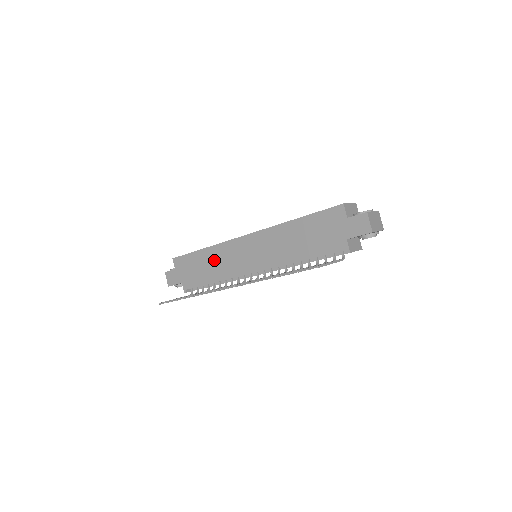
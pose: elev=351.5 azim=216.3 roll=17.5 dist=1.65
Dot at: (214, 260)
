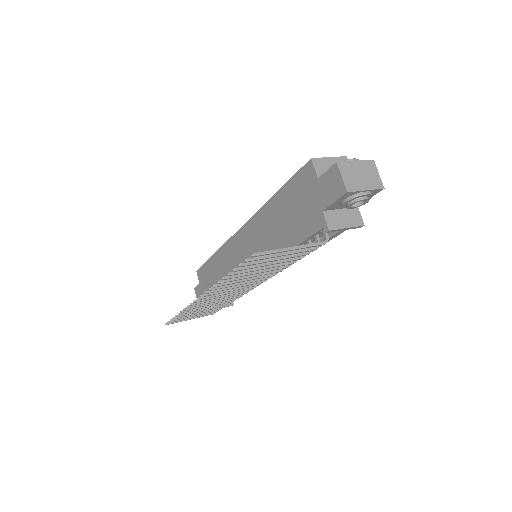
Dot at: (221, 267)
